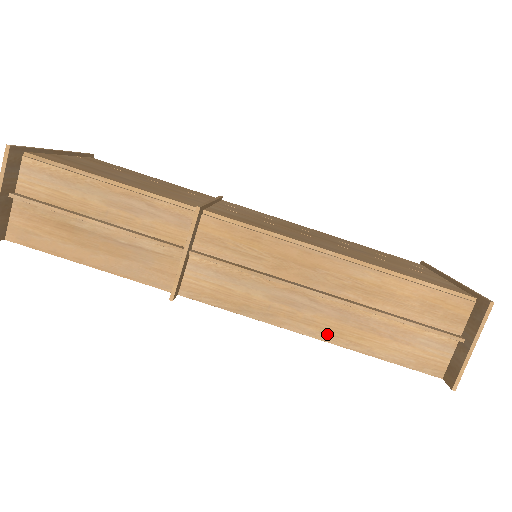
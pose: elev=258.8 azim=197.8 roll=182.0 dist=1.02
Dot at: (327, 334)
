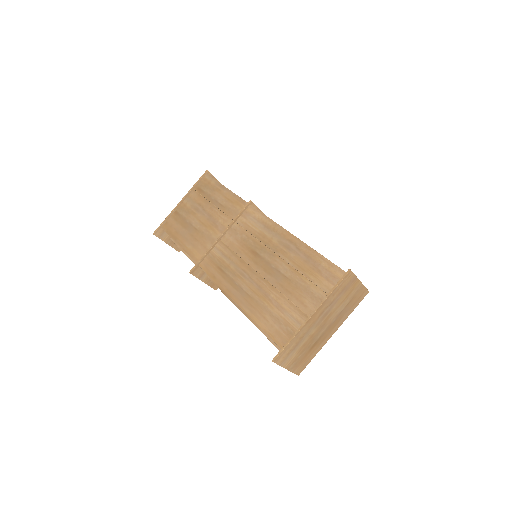
Dot at: occluded
